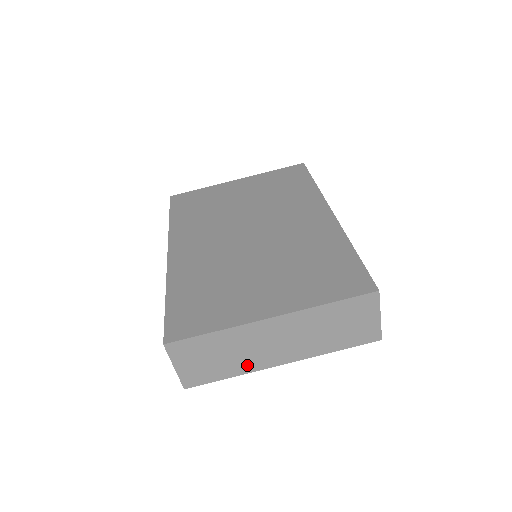
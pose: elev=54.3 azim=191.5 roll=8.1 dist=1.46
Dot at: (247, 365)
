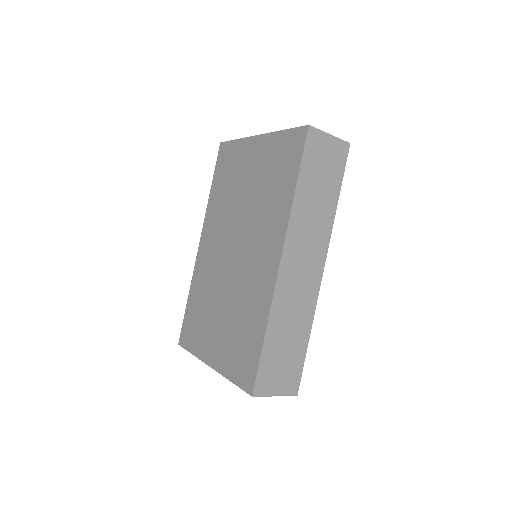
Dot at: occluded
